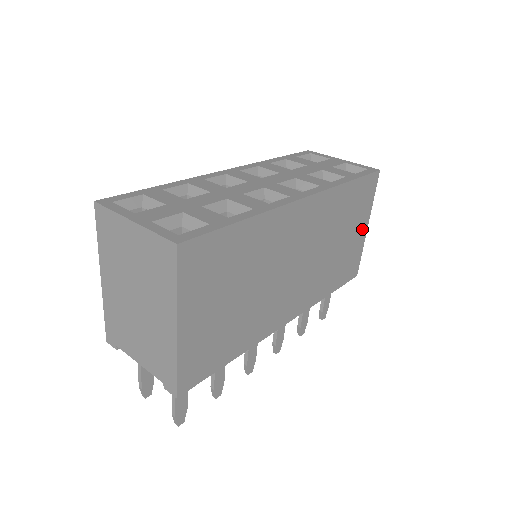
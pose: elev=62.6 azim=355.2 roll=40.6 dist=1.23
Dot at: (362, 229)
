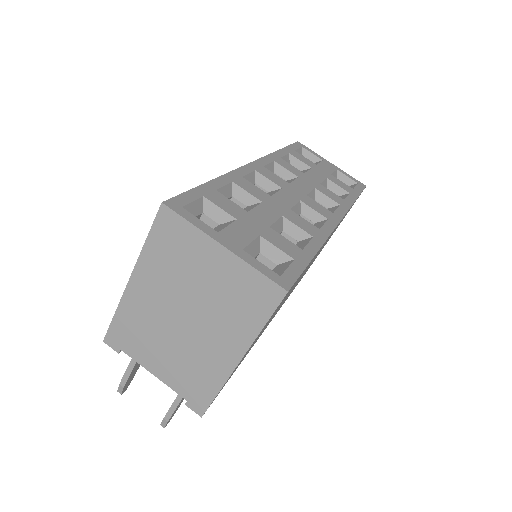
Dot at: occluded
